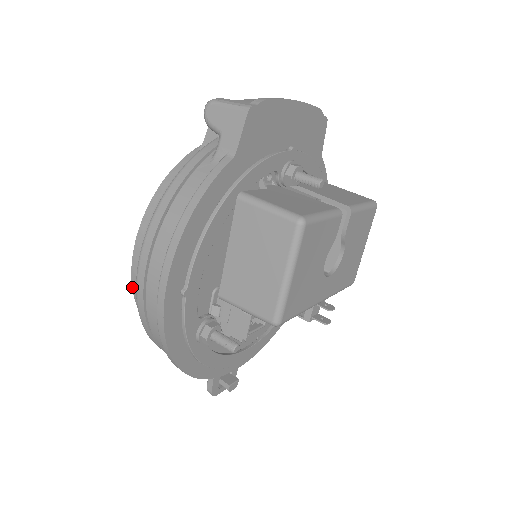
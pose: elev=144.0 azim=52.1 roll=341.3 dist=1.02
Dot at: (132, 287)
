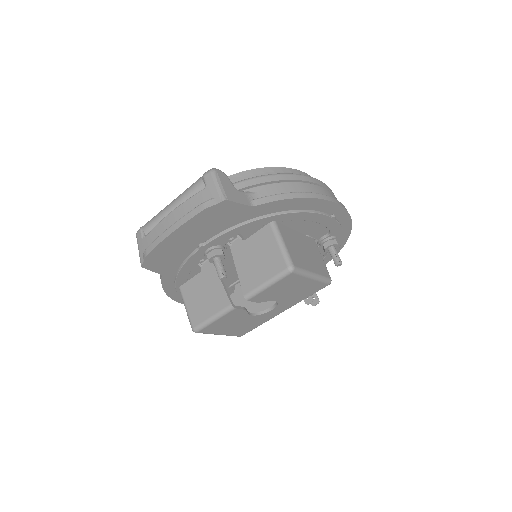
Dot at: occluded
